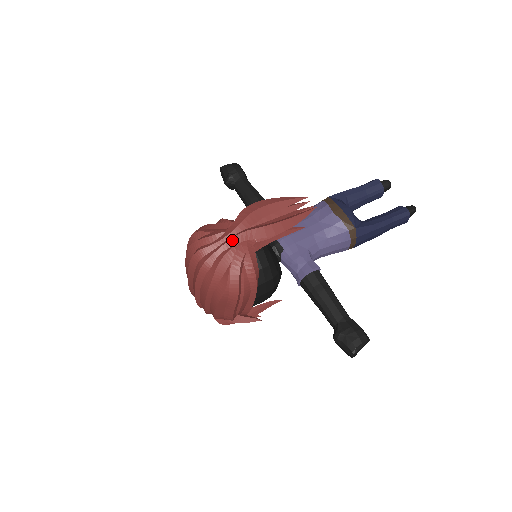
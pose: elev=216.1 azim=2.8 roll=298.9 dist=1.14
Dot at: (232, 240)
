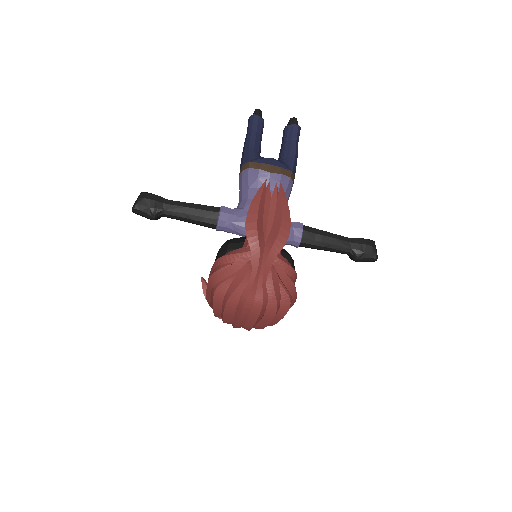
Dot at: (266, 265)
